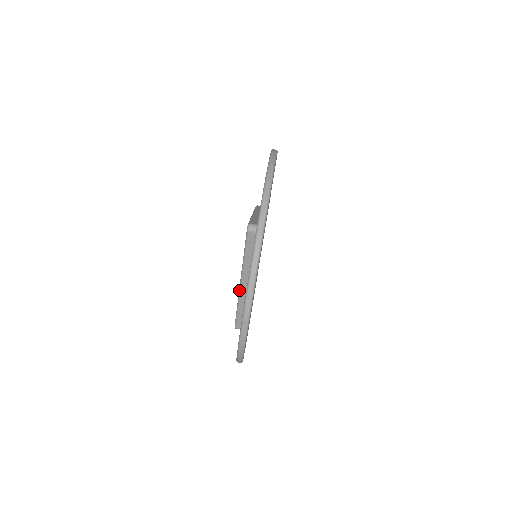
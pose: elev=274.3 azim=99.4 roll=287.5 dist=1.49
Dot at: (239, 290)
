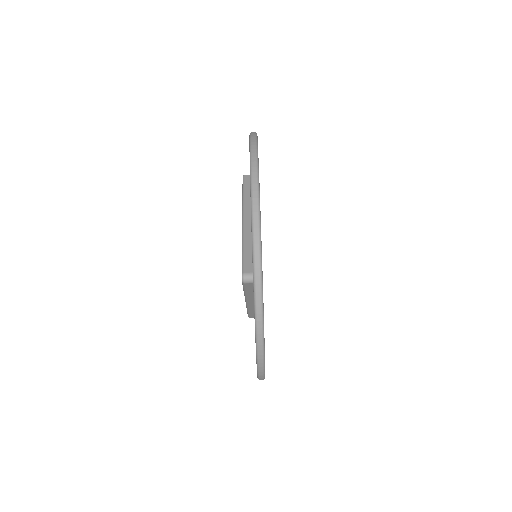
Dot at: (246, 305)
